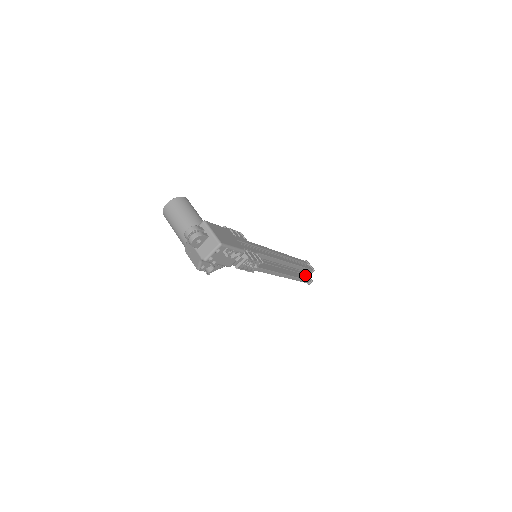
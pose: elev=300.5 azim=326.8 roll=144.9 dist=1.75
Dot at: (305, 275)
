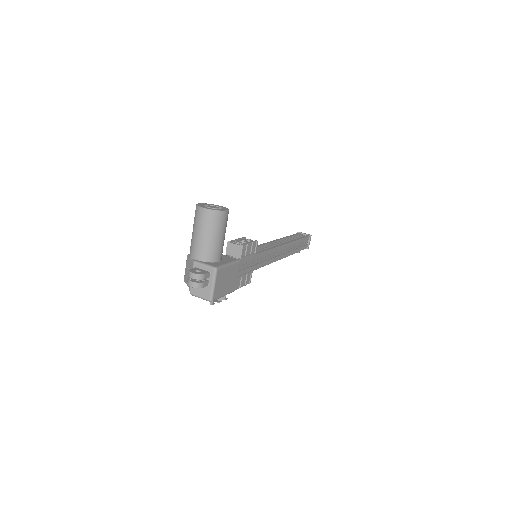
Dot at: occluded
